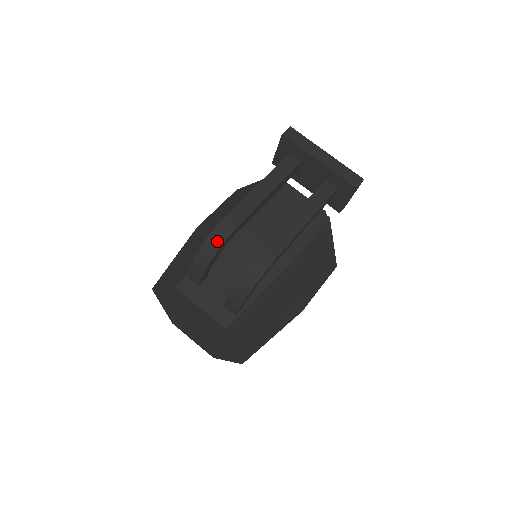
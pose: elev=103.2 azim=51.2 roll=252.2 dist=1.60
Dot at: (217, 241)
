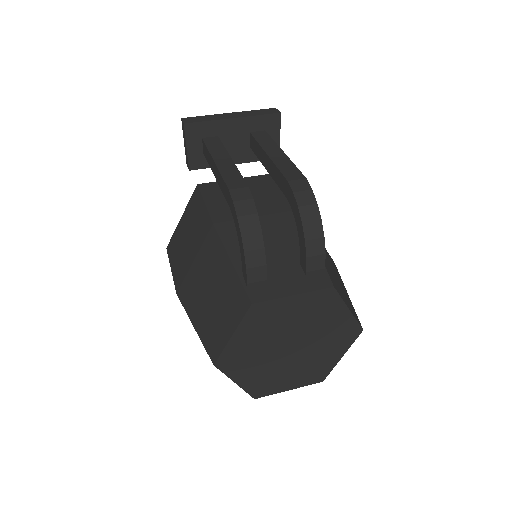
Dot at: (248, 210)
